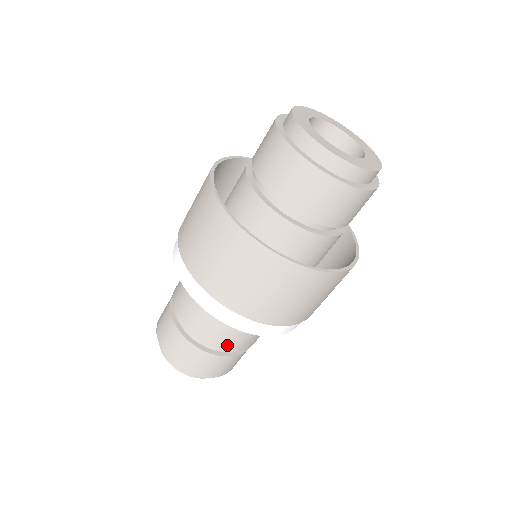
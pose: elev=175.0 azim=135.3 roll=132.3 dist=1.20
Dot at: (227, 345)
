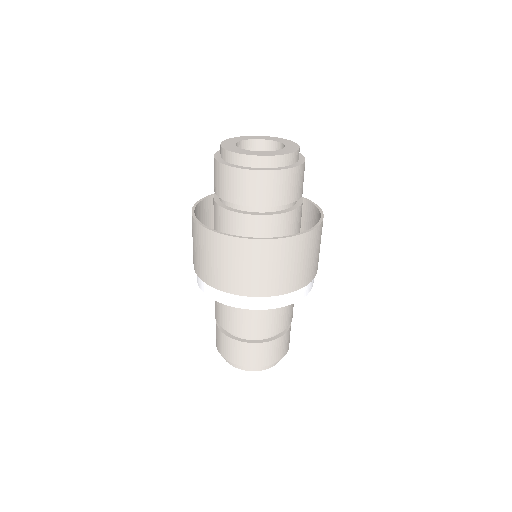
Dot at: (260, 331)
